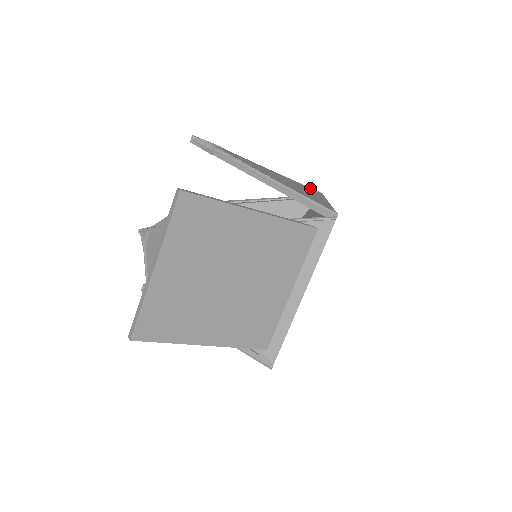
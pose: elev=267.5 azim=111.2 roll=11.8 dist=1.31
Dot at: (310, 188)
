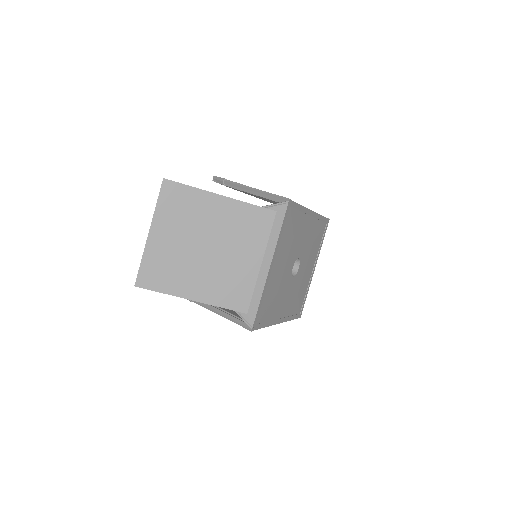
Dot at: occluded
